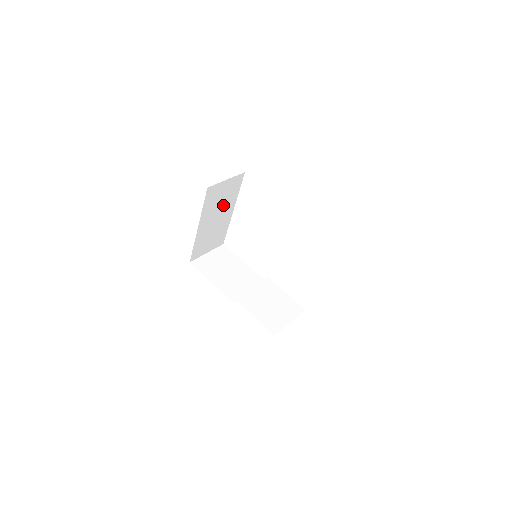
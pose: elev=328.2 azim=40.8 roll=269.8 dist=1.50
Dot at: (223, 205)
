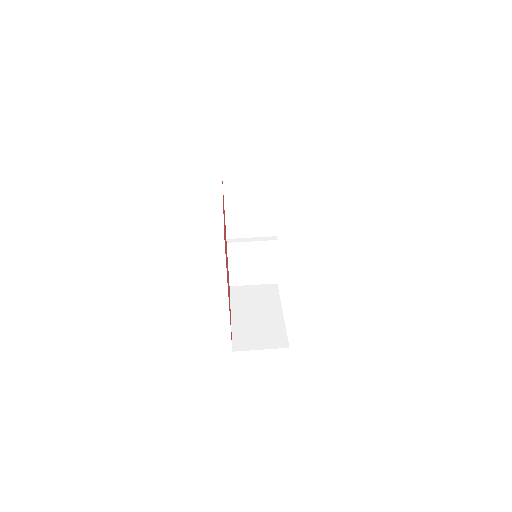
Dot at: occluded
